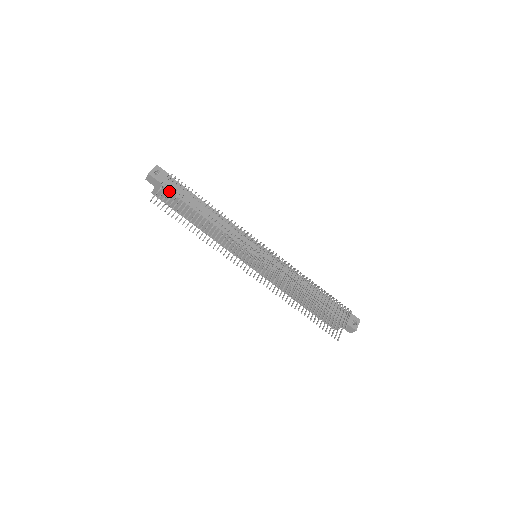
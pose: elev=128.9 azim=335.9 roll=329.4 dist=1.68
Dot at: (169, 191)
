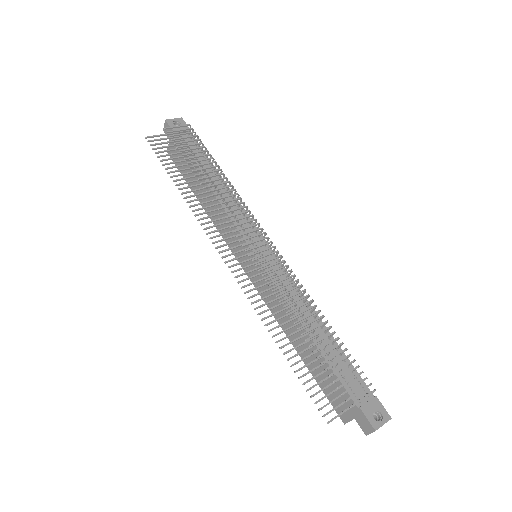
Dot at: (173, 135)
